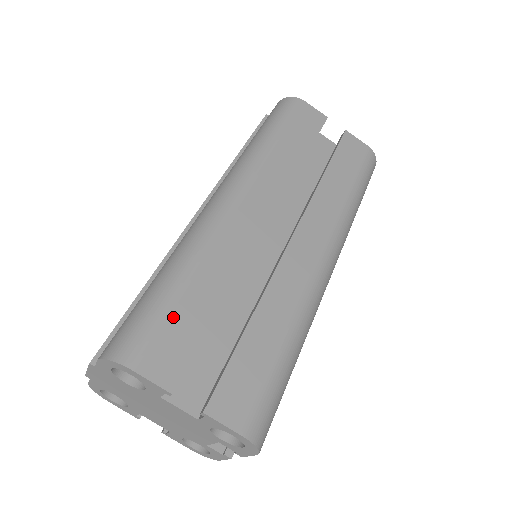
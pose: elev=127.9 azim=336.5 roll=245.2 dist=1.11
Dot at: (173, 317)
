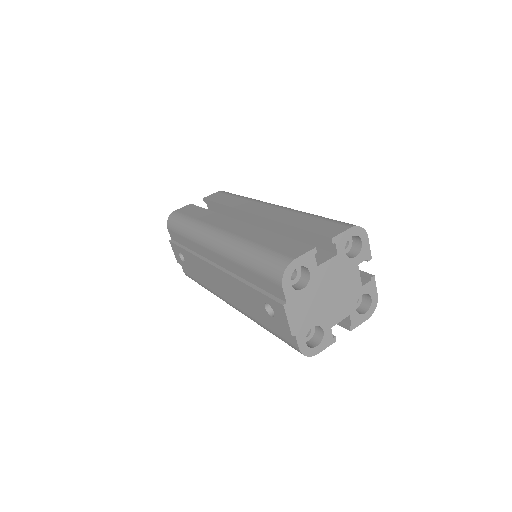
Dot at: (273, 248)
